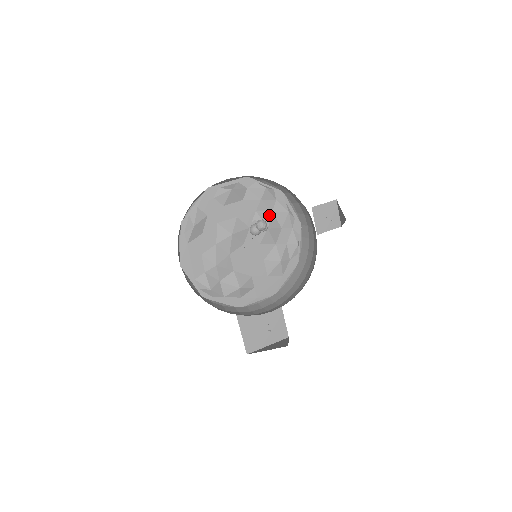
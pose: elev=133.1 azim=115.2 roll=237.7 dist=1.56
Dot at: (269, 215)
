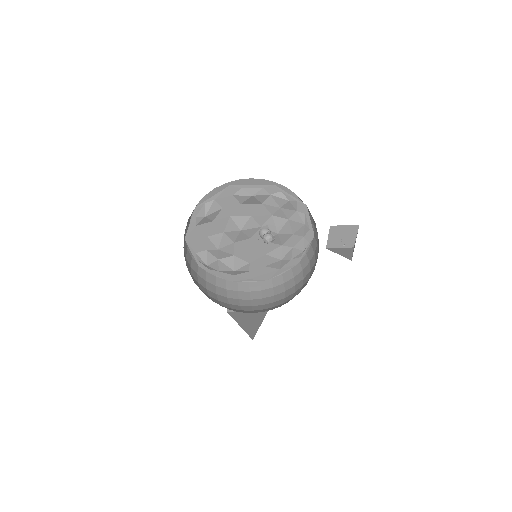
Dot at: (284, 222)
